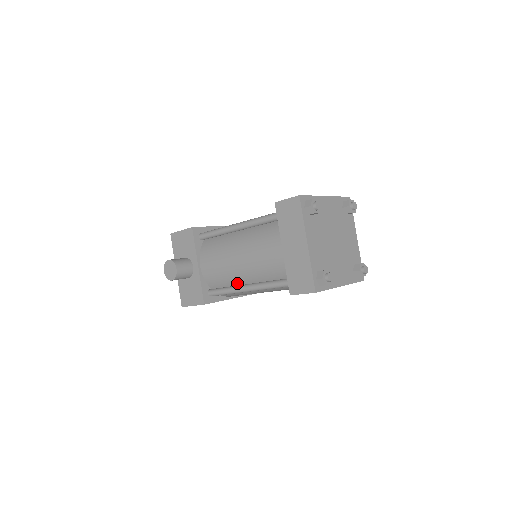
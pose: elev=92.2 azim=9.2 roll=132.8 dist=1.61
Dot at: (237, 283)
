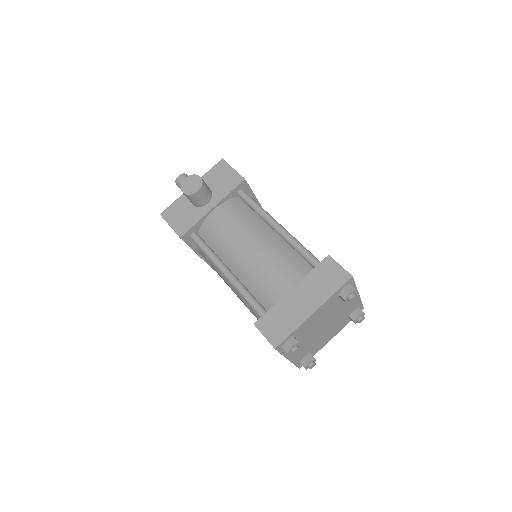
Dot at: (223, 258)
